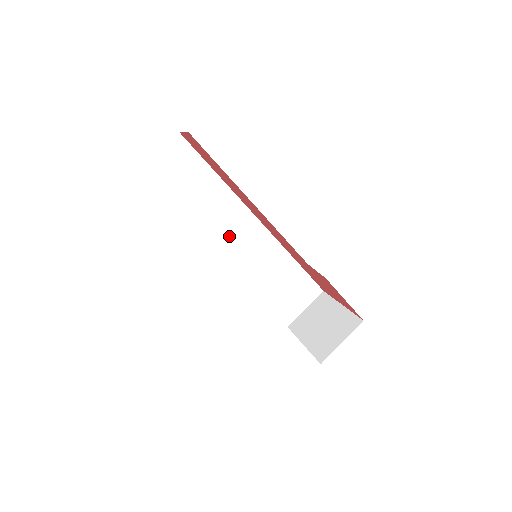
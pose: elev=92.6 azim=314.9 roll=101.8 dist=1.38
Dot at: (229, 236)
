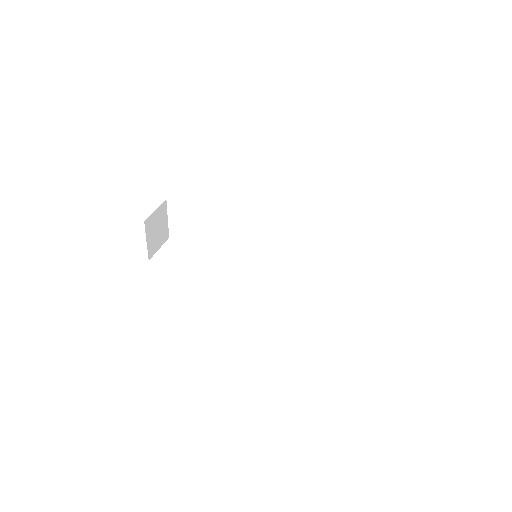
Dot at: (248, 239)
